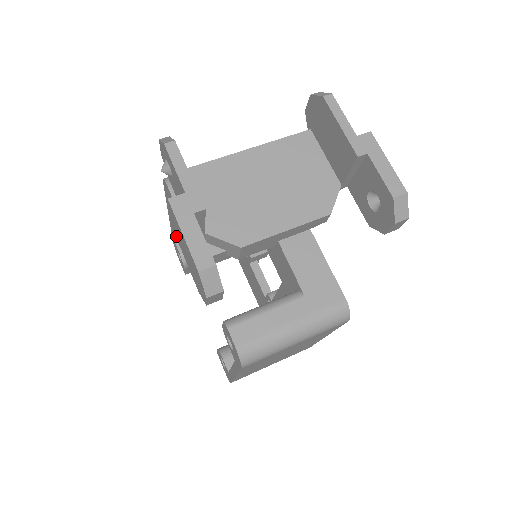
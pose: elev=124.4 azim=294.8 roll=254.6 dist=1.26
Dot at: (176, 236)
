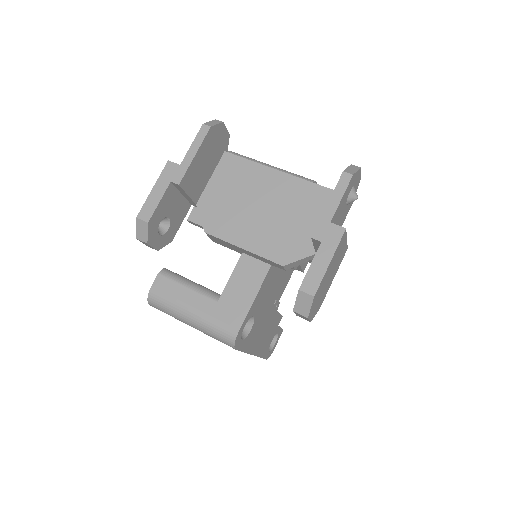
Dot at: occluded
